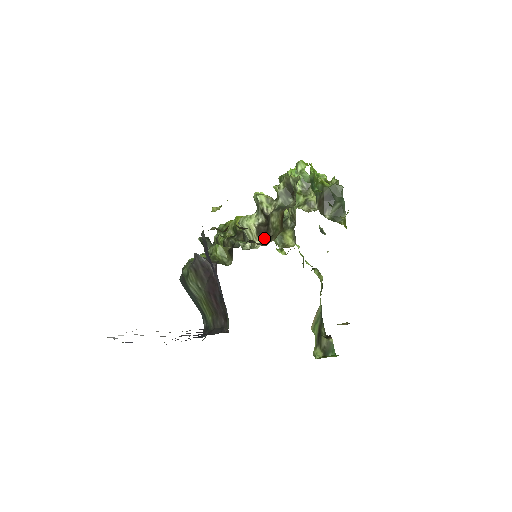
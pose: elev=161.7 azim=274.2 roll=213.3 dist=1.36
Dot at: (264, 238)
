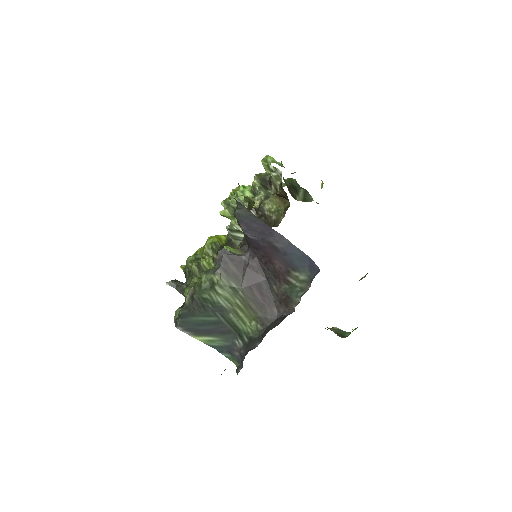
Dot at: occluded
